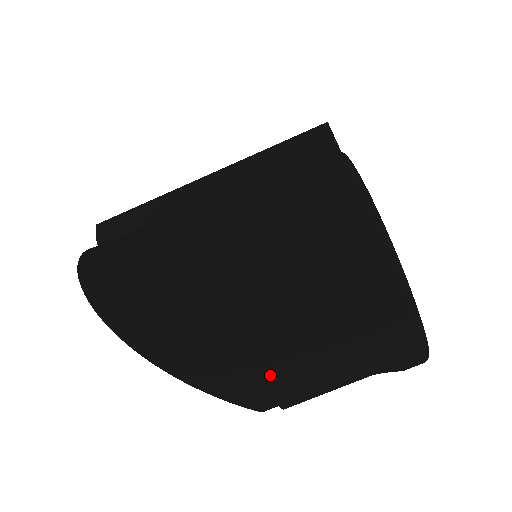
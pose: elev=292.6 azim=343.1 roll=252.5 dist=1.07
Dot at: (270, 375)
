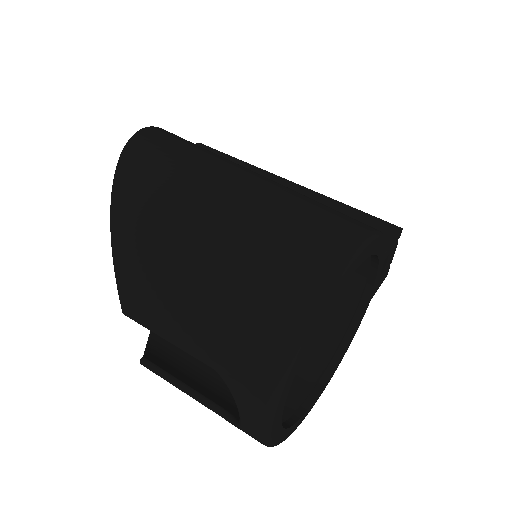
Dot at: (157, 282)
